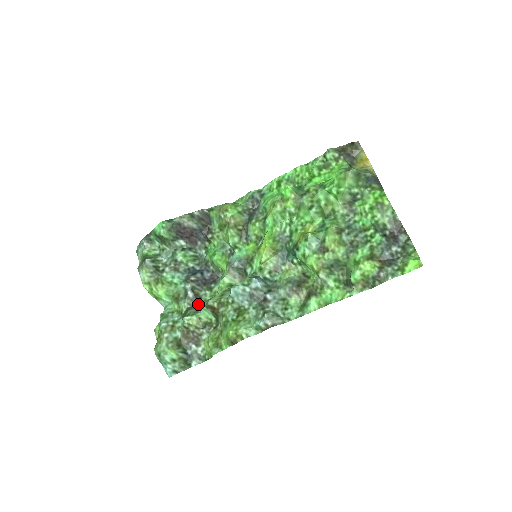
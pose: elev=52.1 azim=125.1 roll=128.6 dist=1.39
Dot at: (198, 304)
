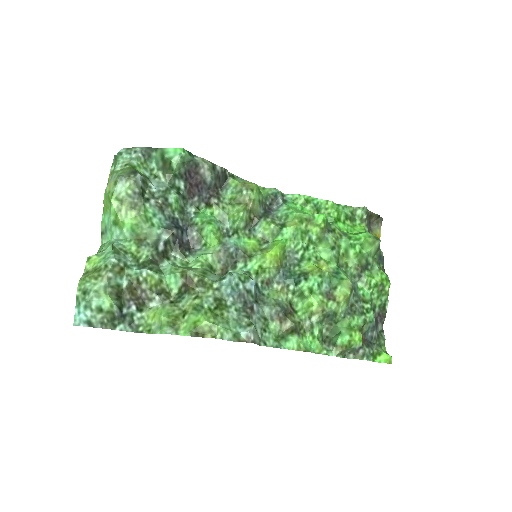
Dot at: (162, 263)
